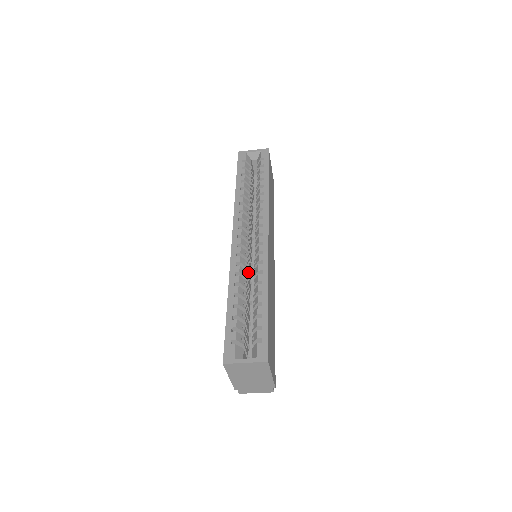
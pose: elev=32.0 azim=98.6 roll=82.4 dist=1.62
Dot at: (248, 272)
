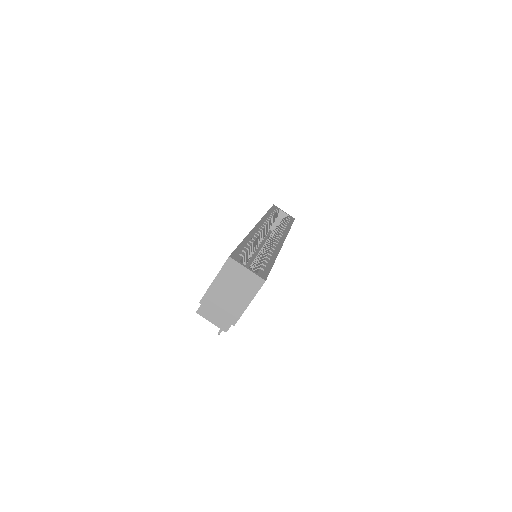
Dot at: occluded
